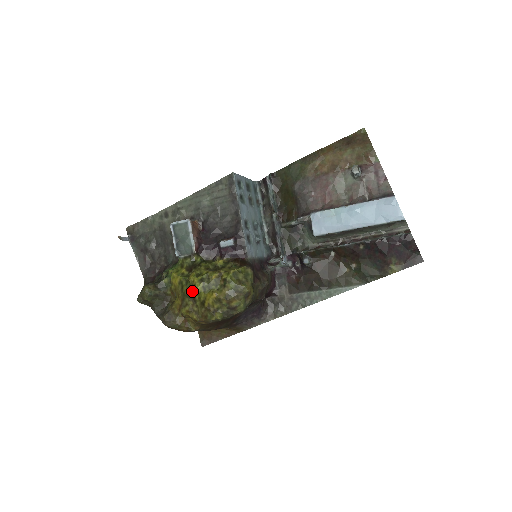
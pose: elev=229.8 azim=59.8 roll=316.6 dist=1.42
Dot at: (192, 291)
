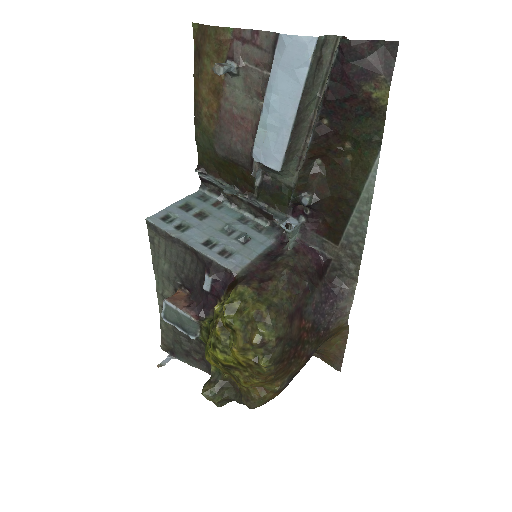
Dot at: (221, 364)
